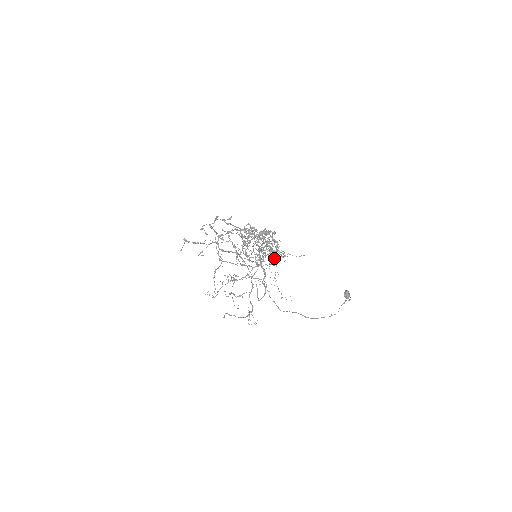
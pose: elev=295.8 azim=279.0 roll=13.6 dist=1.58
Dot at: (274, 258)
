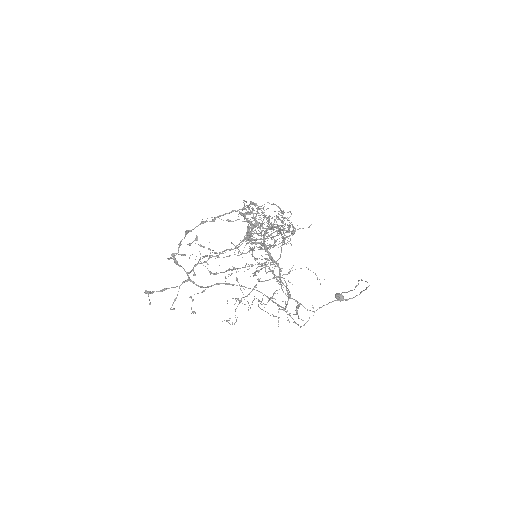
Dot at: (293, 226)
